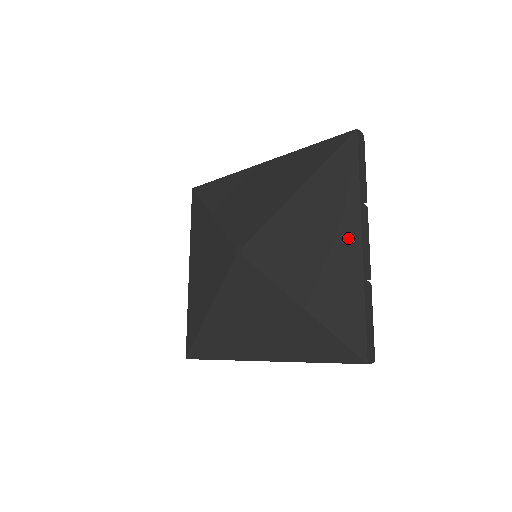
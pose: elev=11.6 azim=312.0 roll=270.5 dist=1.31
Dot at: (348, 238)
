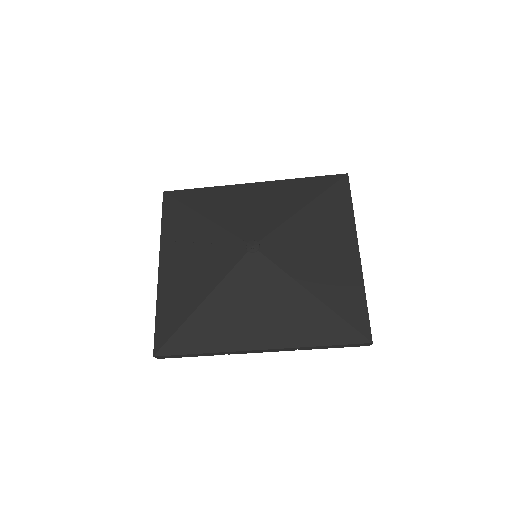
Dot at: (349, 248)
